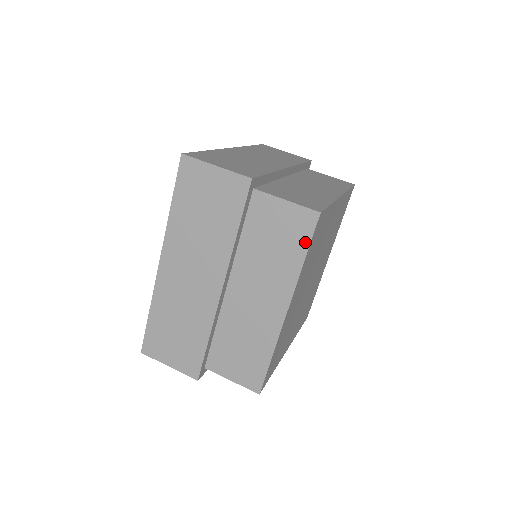
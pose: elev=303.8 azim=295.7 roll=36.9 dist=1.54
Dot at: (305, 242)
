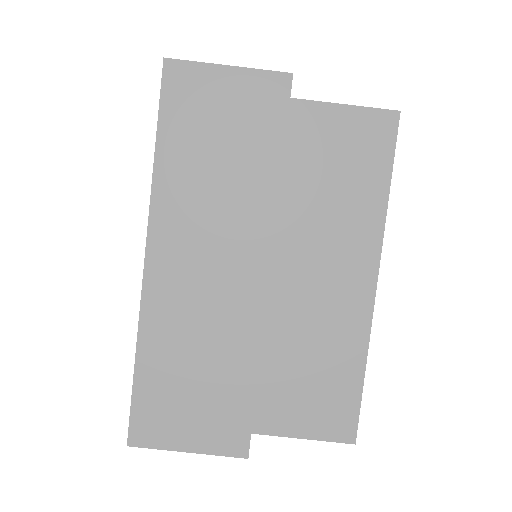
Dot at: (385, 162)
